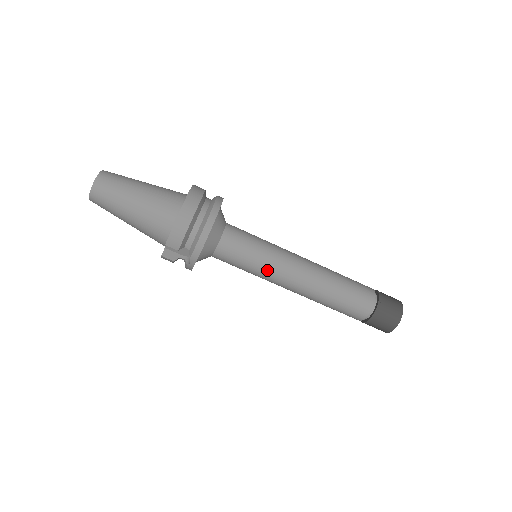
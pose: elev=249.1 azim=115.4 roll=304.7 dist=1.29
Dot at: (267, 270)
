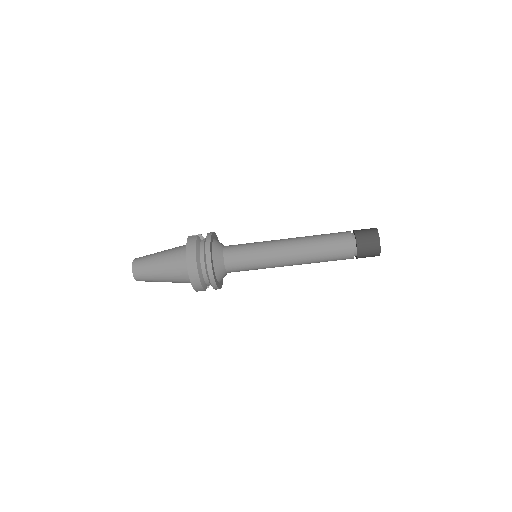
Dot at: occluded
